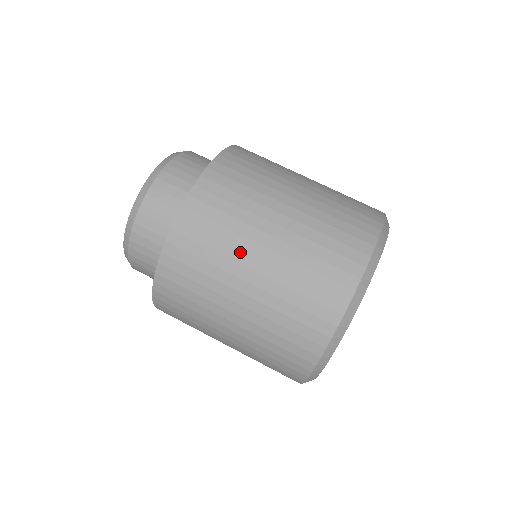
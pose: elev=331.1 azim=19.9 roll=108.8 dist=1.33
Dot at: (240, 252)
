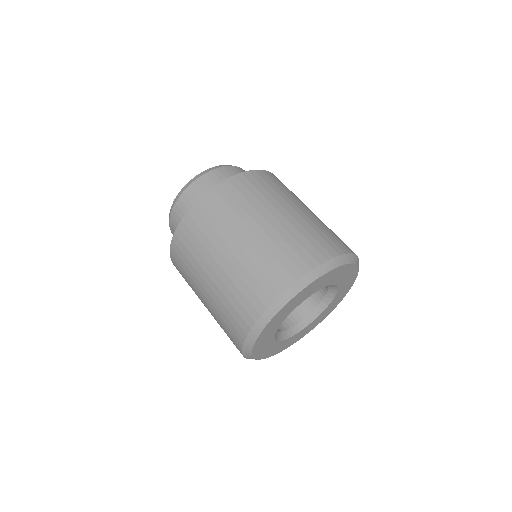
Dot at: (271, 205)
